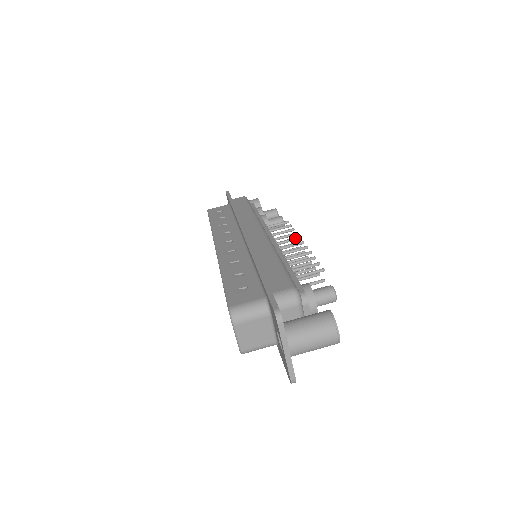
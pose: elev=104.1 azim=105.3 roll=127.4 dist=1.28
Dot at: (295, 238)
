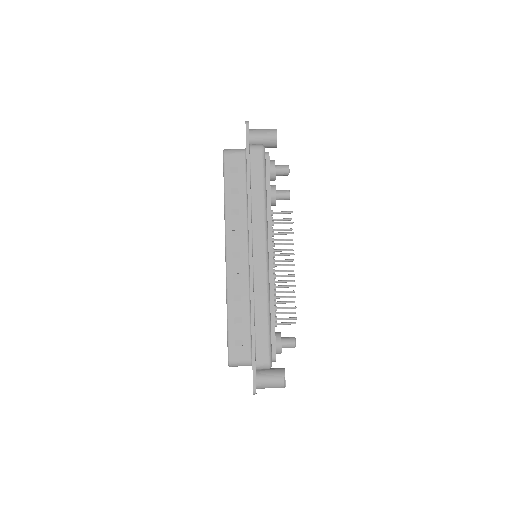
Dot at: occluded
